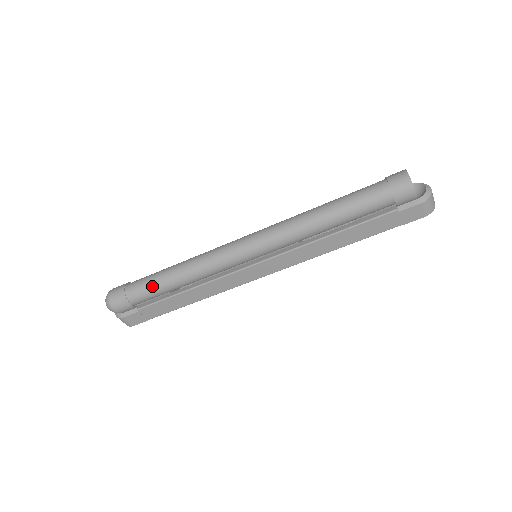
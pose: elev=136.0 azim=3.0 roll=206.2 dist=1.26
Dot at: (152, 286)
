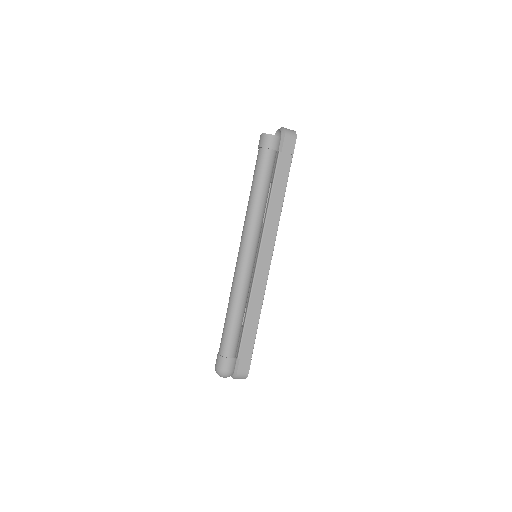
Dot at: (228, 334)
